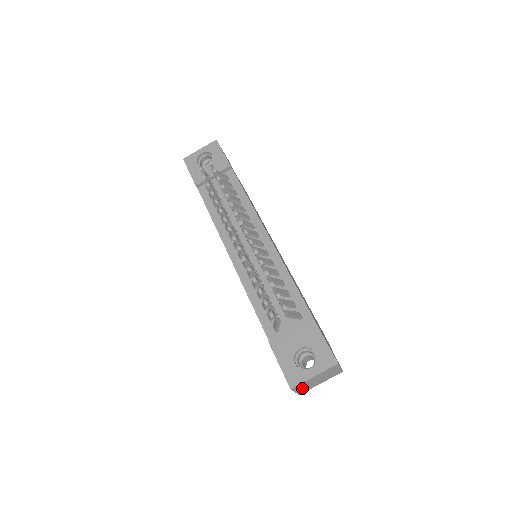
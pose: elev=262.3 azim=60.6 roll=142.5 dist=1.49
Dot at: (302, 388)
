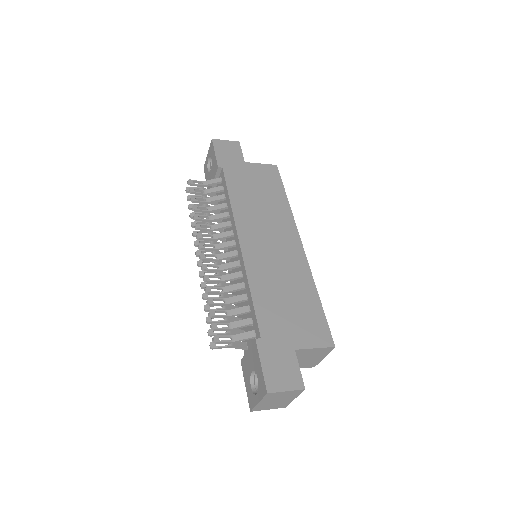
Dot at: (271, 406)
